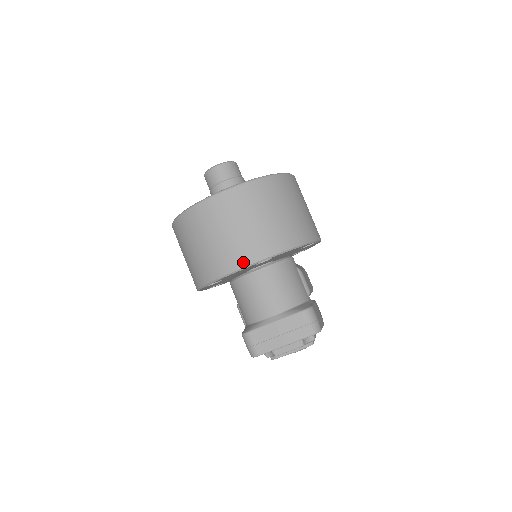
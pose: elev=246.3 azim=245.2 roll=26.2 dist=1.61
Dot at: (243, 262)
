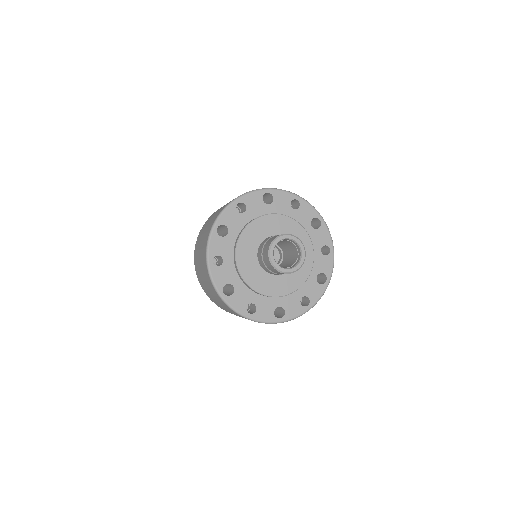
Dot at: occluded
